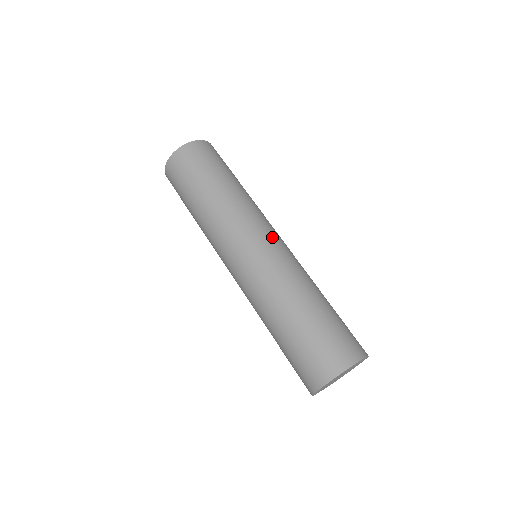
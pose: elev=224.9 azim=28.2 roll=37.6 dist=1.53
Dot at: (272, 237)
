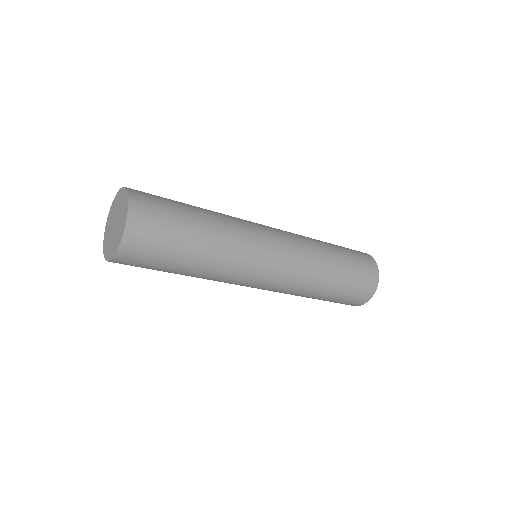
Dot at: (274, 263)
